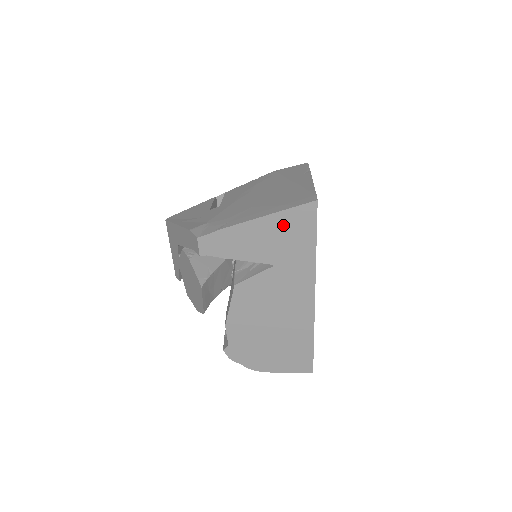
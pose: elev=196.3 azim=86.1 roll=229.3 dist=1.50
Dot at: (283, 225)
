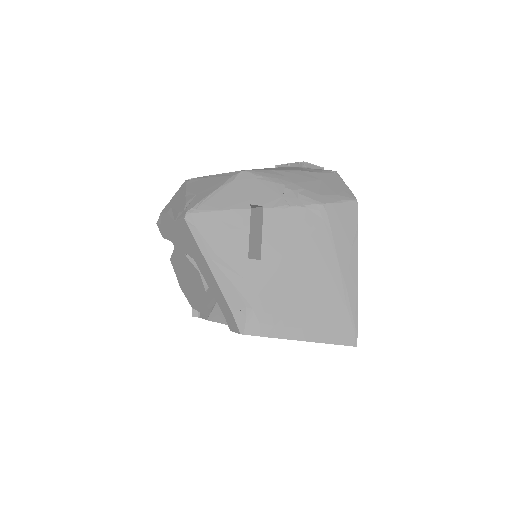
Dot at: occluded
